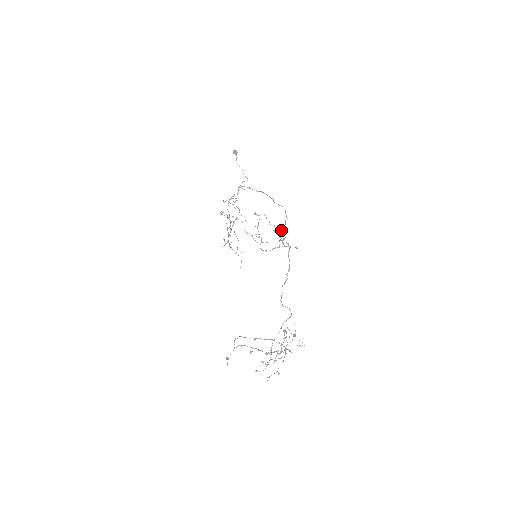
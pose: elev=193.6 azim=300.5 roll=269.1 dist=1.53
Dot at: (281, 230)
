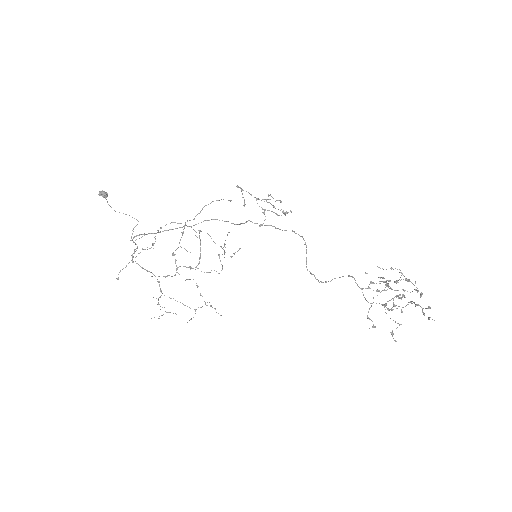
Dot at: (246, 222)
